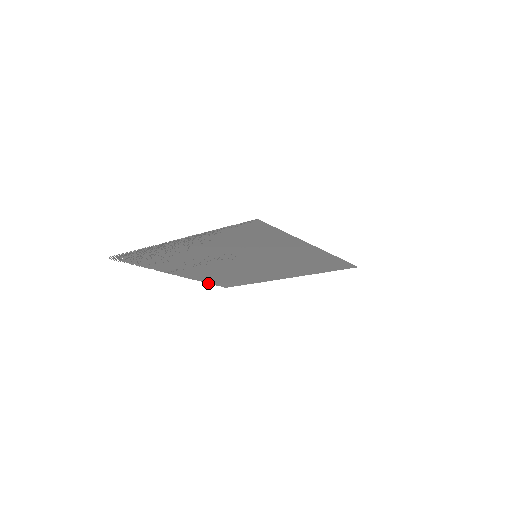
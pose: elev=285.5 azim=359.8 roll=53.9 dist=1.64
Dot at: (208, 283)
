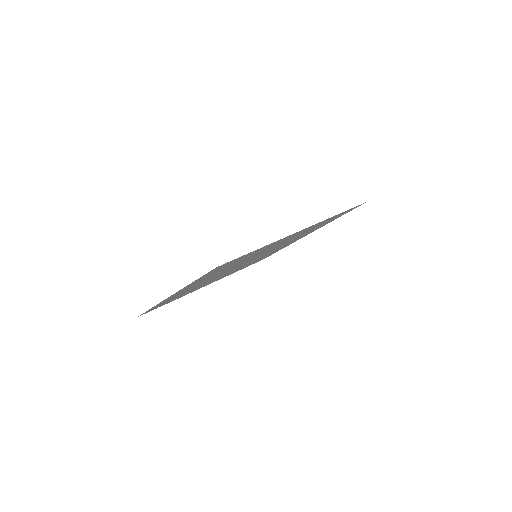
Dot at: (243, 268)
